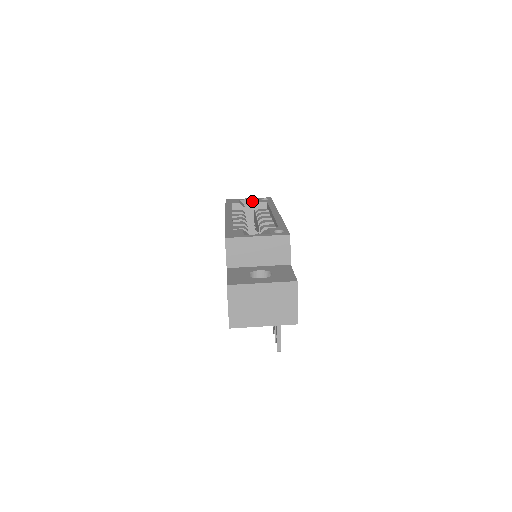
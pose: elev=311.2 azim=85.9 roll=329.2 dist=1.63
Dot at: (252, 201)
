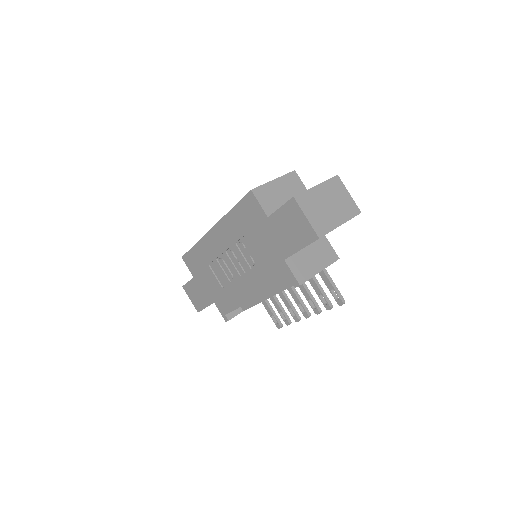
Dot at: occluded
